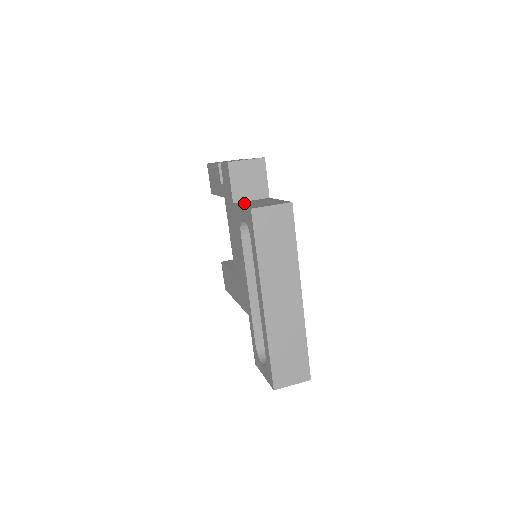
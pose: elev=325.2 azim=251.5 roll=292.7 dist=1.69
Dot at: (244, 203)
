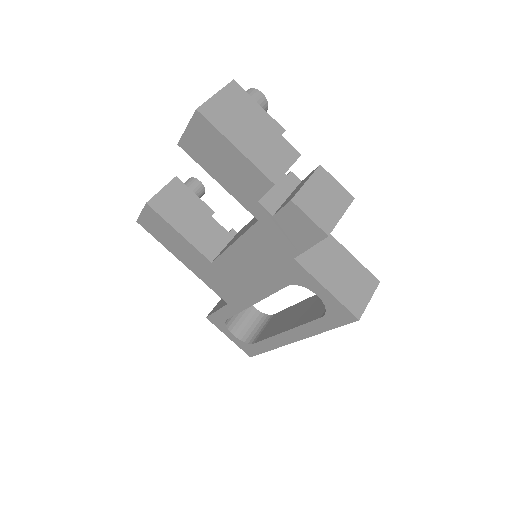
Dot at: (315, 267)
